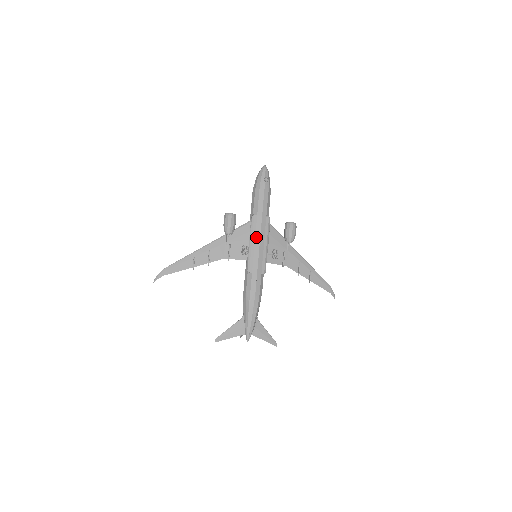
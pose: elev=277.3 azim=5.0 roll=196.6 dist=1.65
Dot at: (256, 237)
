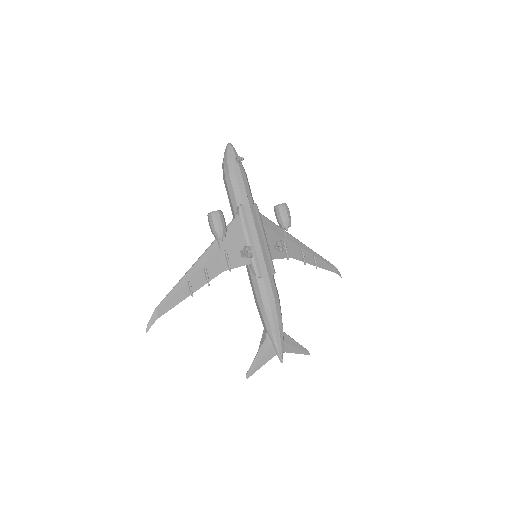
Dot at: (252, 232)
